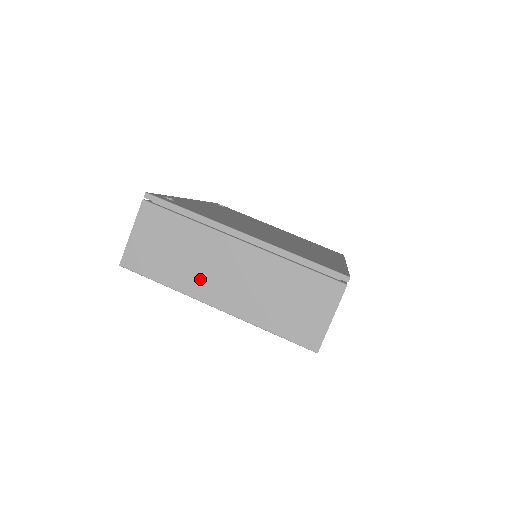
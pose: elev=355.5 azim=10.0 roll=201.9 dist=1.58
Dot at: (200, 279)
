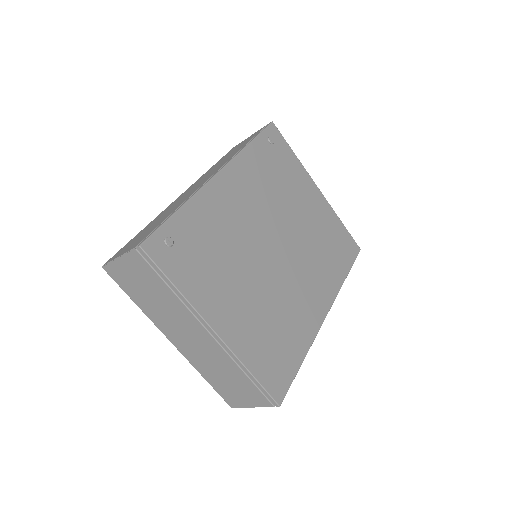
Dot at: (166, 323)
